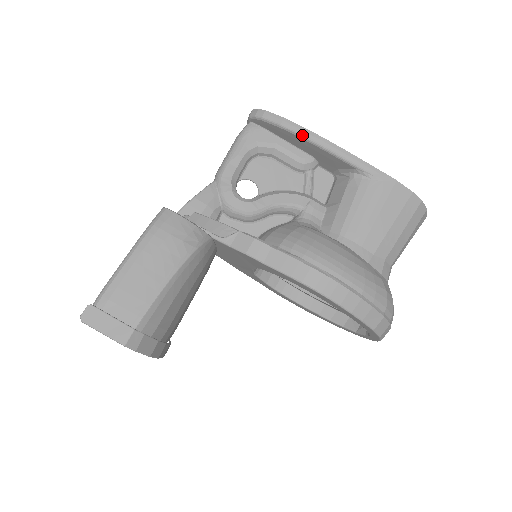
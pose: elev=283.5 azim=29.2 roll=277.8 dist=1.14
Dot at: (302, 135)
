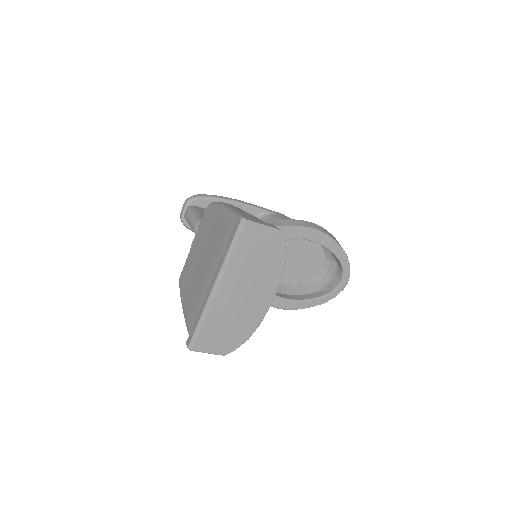
Dot at: (227, 199)
